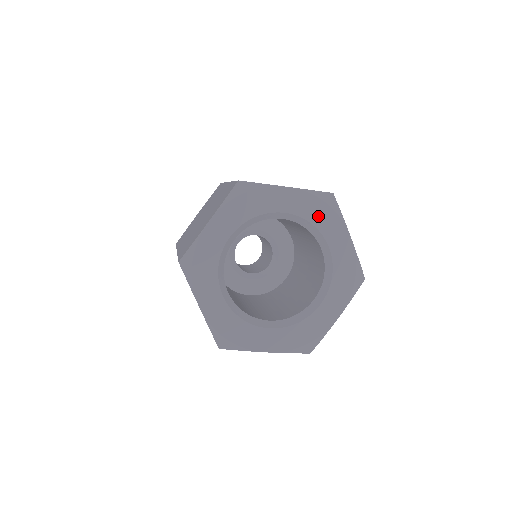
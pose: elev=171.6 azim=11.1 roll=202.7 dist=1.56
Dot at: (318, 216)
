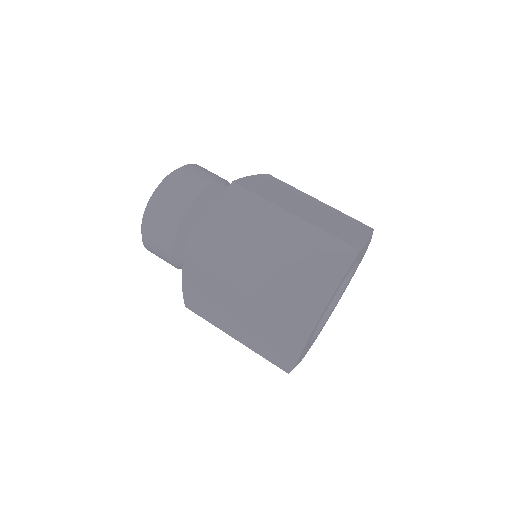
Dot at: occluded
